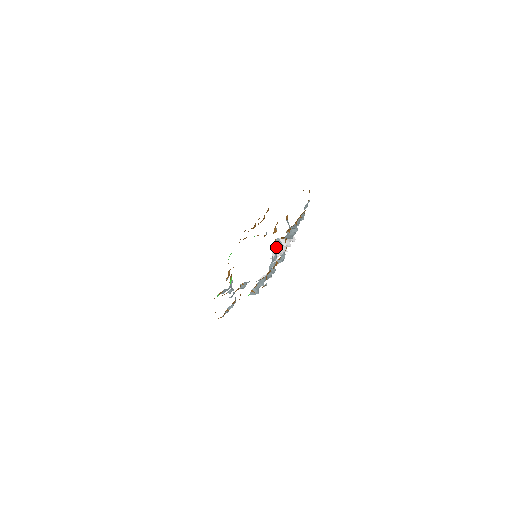
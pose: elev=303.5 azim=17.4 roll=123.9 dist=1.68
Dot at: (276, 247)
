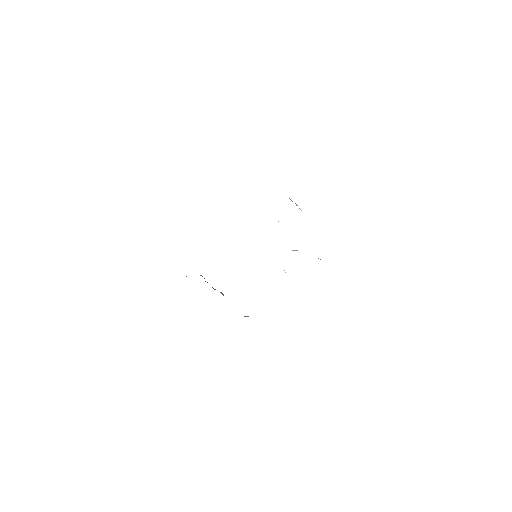
Dot at: occluded
